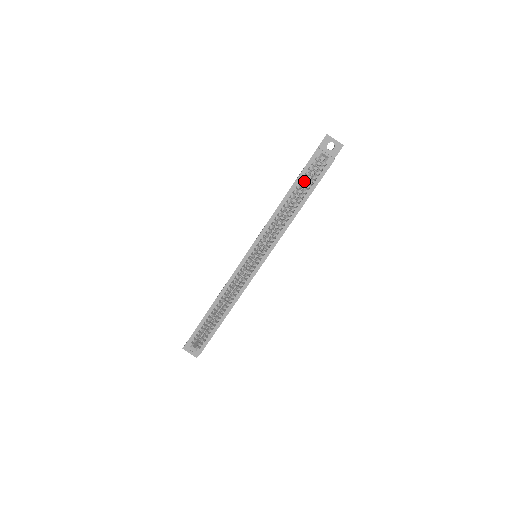
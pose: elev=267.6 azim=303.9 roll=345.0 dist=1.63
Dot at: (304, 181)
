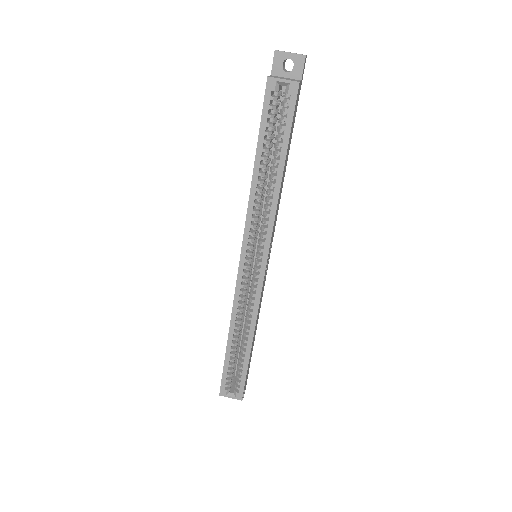
Dot at: (270, 133)
